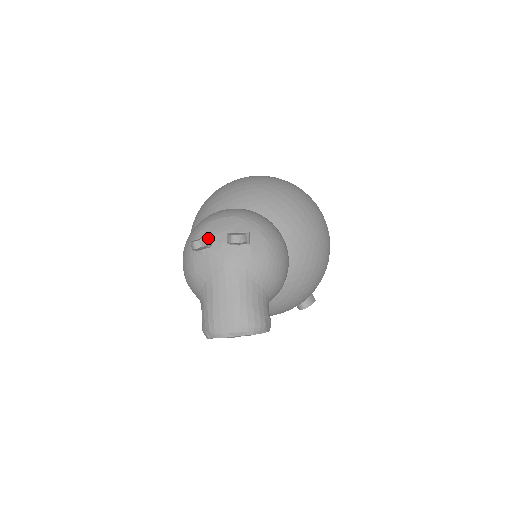
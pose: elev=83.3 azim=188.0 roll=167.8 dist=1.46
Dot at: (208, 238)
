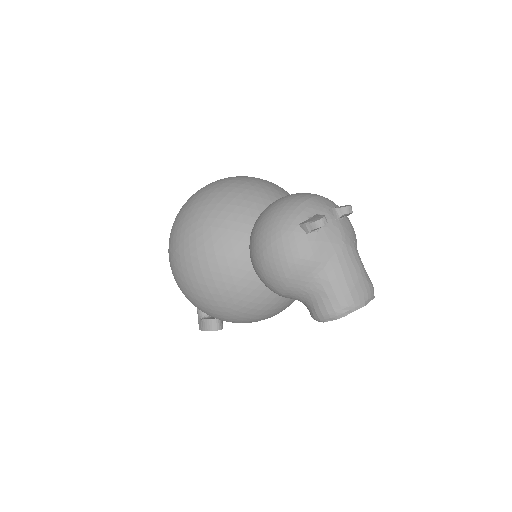
Dot at: (321, 215)
